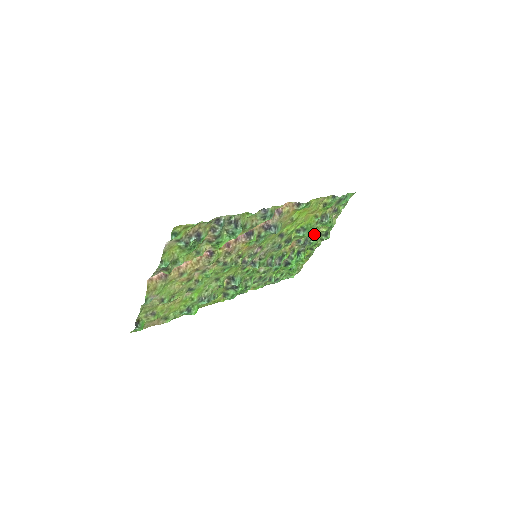
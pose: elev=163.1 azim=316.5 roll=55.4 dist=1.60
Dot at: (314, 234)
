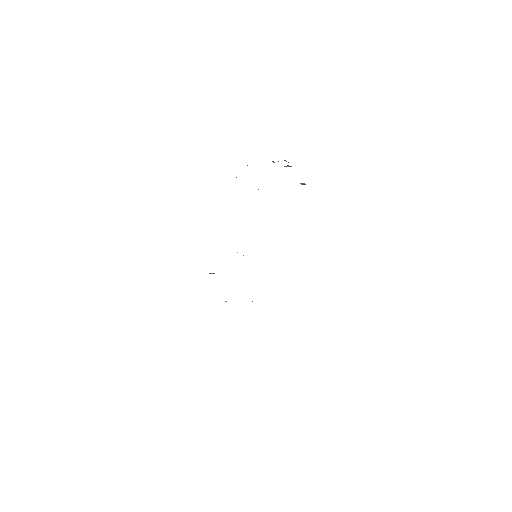
Dot at: occluded
